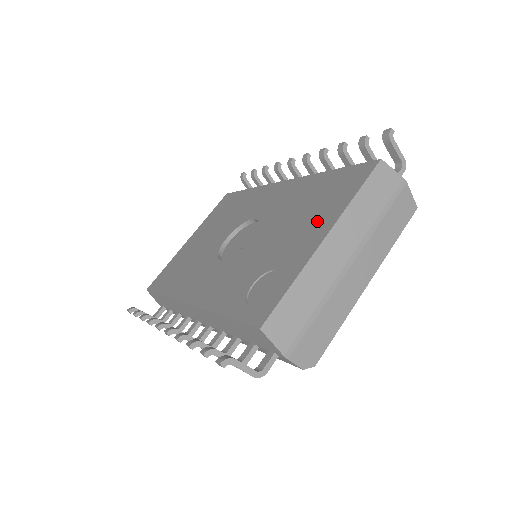
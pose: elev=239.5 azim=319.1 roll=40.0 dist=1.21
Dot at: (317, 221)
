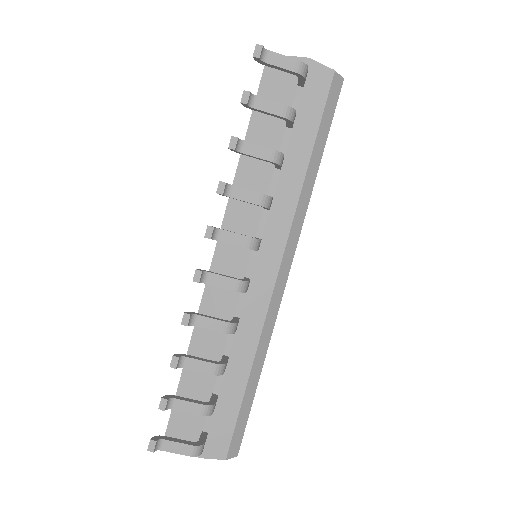
Dot at: occluded
